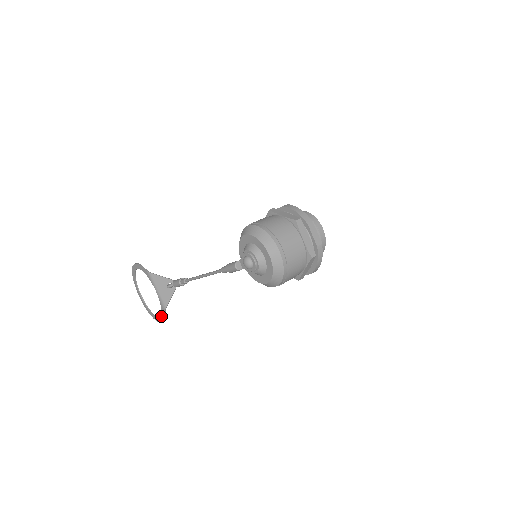
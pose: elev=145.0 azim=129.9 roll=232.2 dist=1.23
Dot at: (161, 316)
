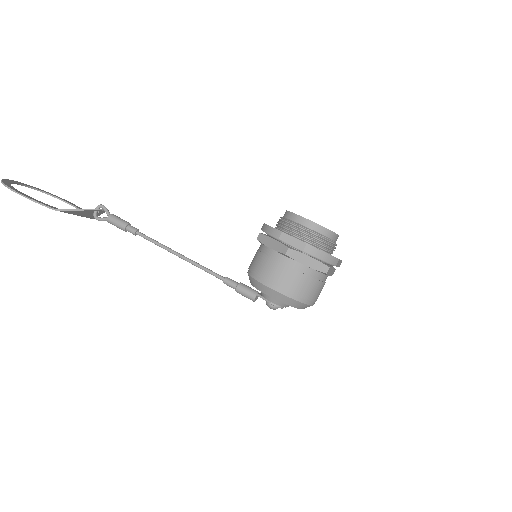
Dot at: occluded
